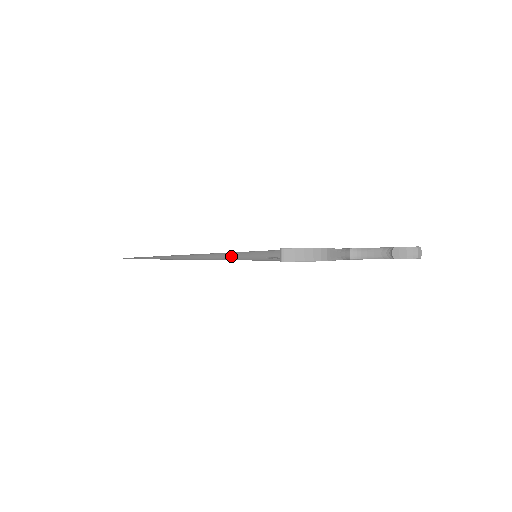
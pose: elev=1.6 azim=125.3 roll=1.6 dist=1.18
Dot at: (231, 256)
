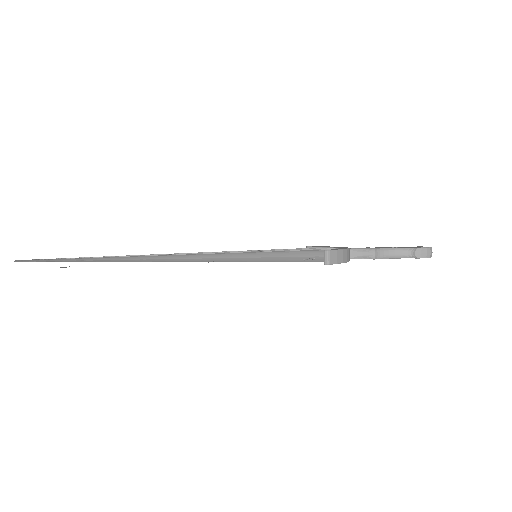
Dot at: (239, 258)
